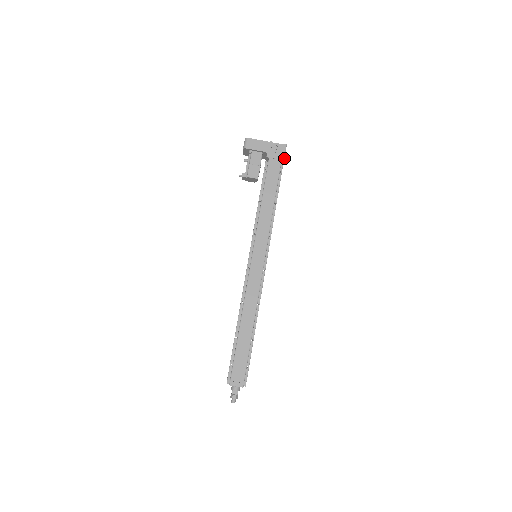
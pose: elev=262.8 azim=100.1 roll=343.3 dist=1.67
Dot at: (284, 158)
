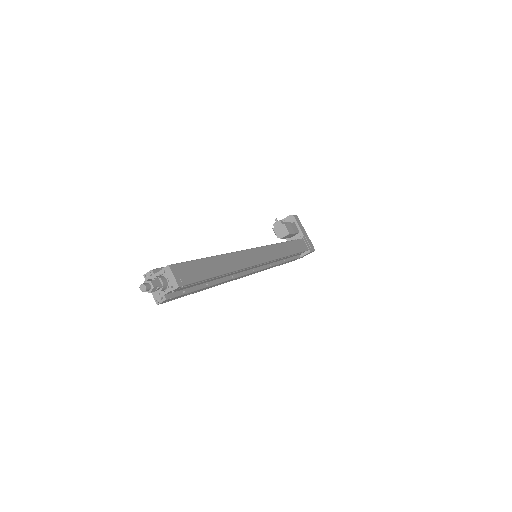
Dot at: (311, 251)
